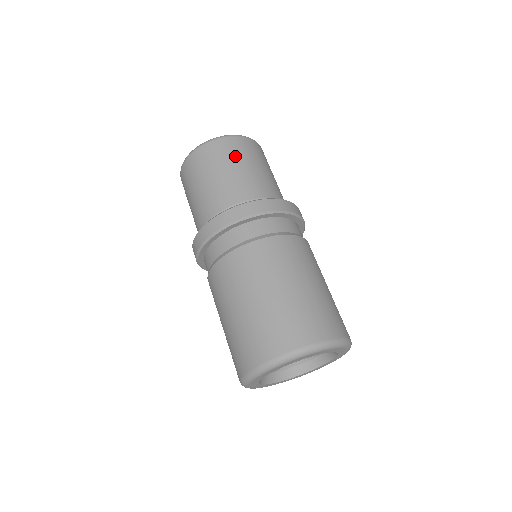
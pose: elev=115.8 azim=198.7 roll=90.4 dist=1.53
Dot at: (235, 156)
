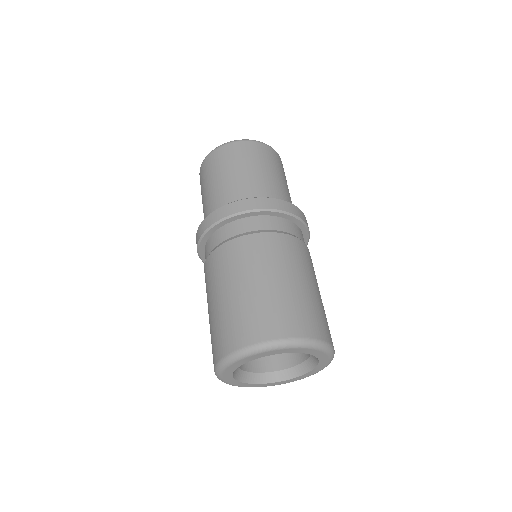
Dot at: (213, 170)
